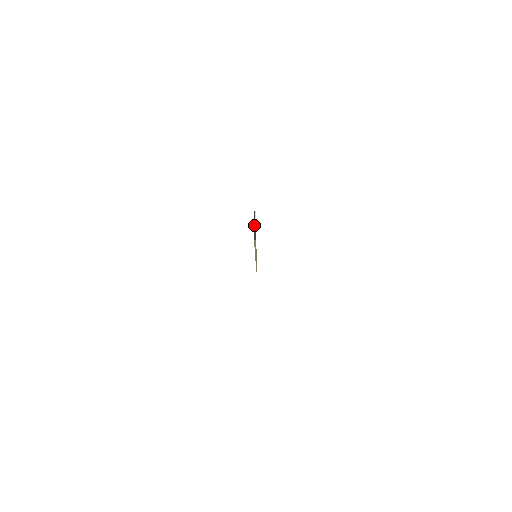
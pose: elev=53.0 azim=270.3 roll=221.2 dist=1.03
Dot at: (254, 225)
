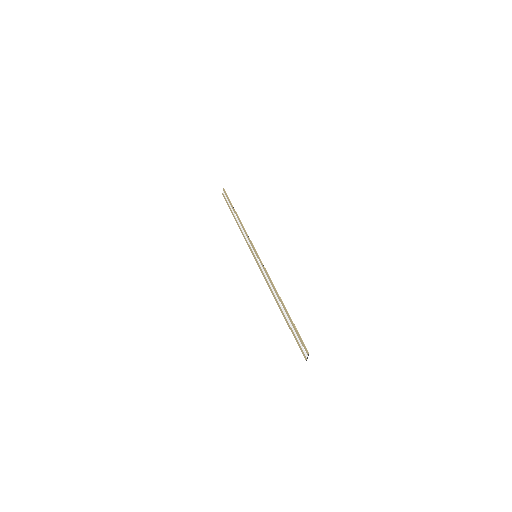
Dot at: (307, 357)
